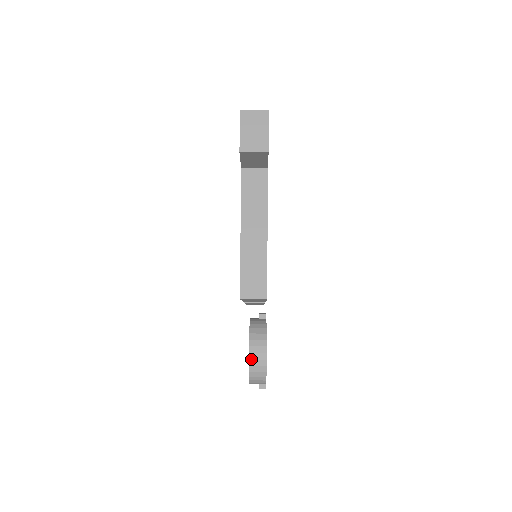
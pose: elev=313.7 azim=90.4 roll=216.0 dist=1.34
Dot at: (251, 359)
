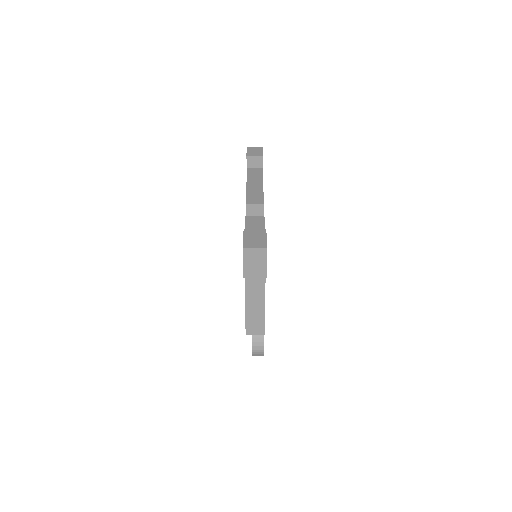
Dot at: (254, 352)
